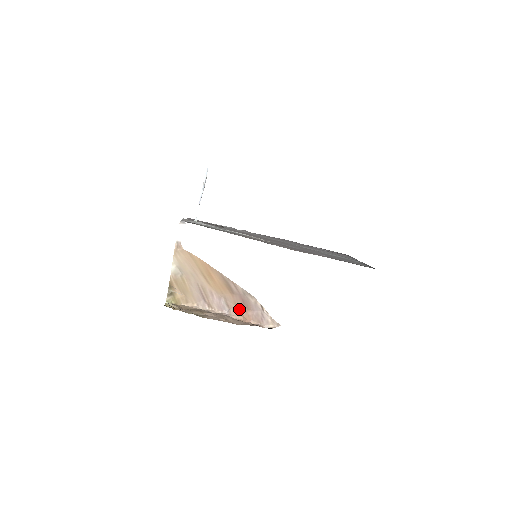
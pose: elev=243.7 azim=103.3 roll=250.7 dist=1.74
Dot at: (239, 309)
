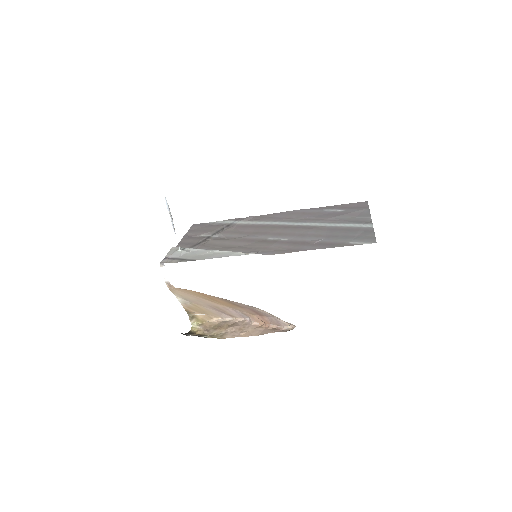
Dot at: (256, 316)
